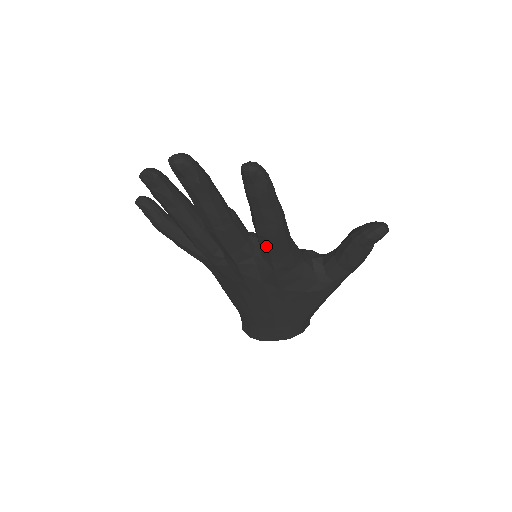
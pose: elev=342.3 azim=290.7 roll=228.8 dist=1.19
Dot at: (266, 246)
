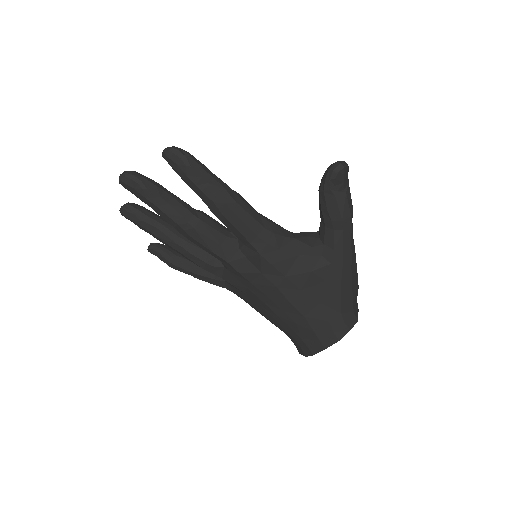
Dot at: (232, 227)
